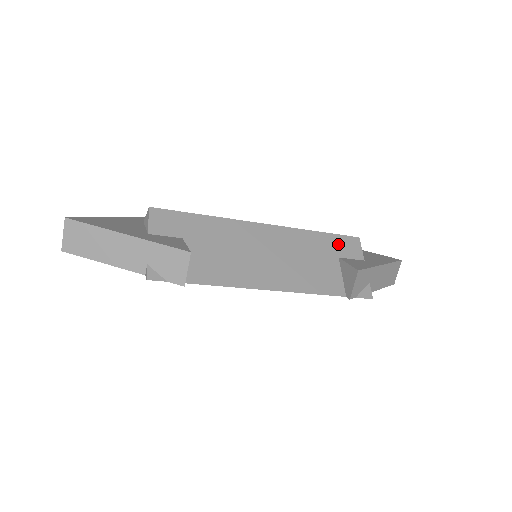
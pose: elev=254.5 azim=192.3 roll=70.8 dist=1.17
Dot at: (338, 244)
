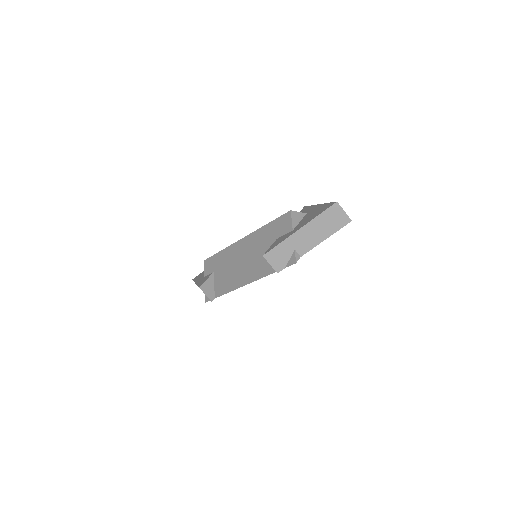
Dot at: (277, 227)
